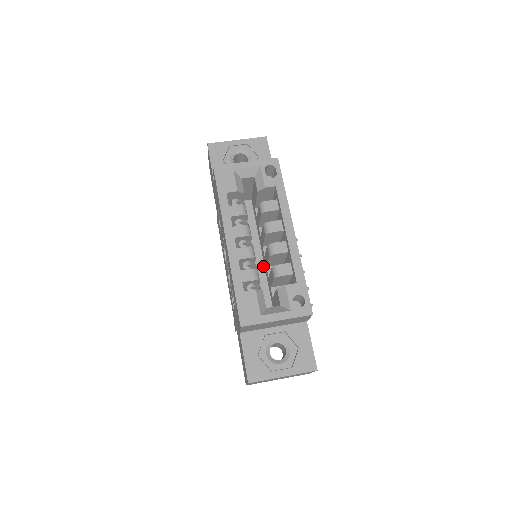
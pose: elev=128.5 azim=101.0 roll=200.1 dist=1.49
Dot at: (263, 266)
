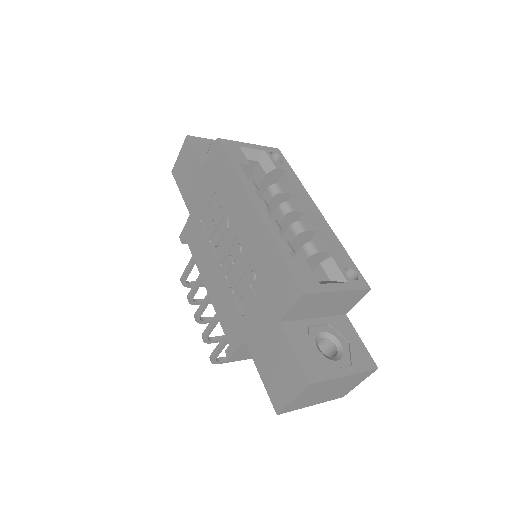
Dot at: occluded
